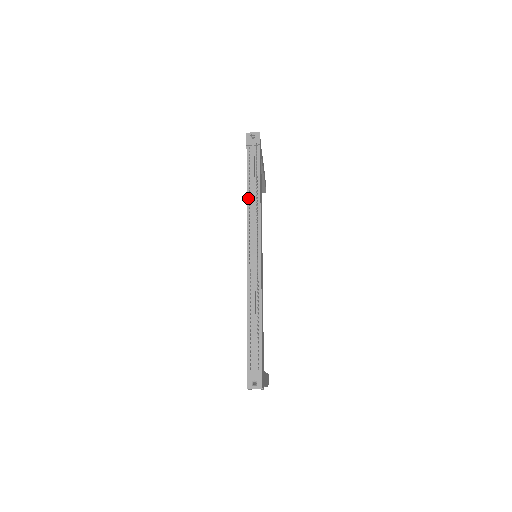
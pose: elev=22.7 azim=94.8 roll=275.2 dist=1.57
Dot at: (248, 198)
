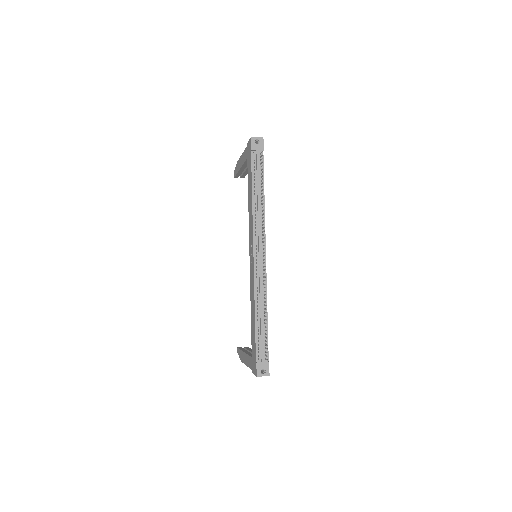
Dot at: (254, 204)
